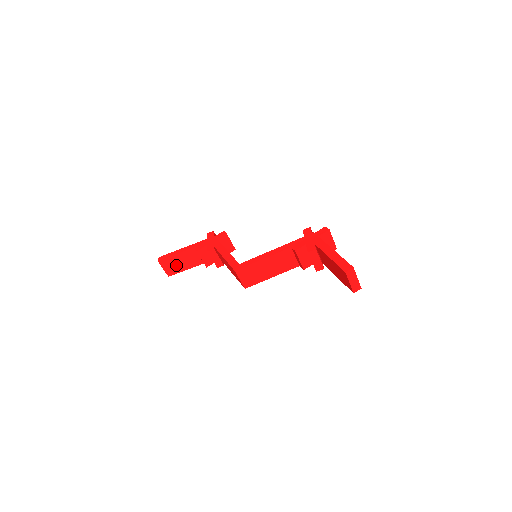
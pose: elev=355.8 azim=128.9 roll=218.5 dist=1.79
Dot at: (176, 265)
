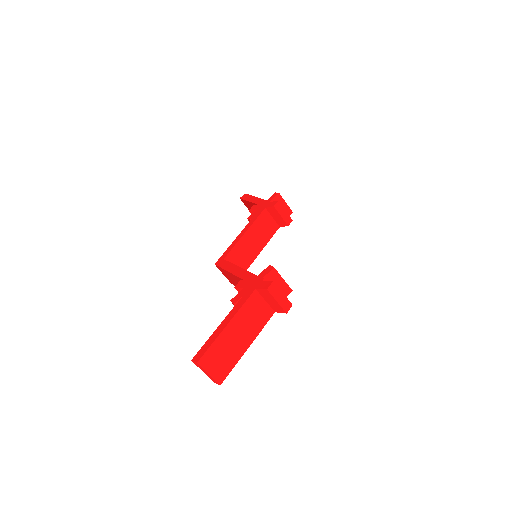
Dot at: occluded
